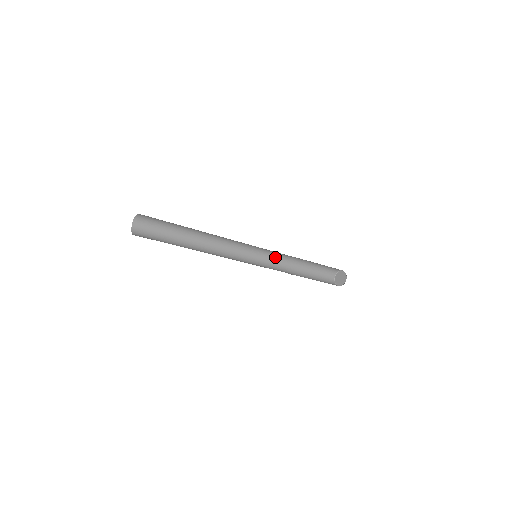
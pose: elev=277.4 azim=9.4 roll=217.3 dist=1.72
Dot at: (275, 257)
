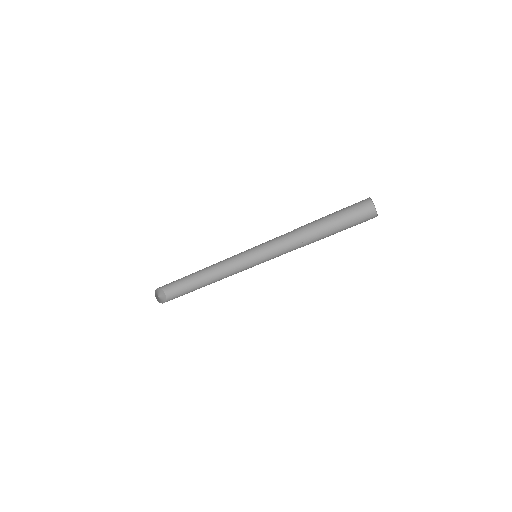
Dot at: (282, 239)
